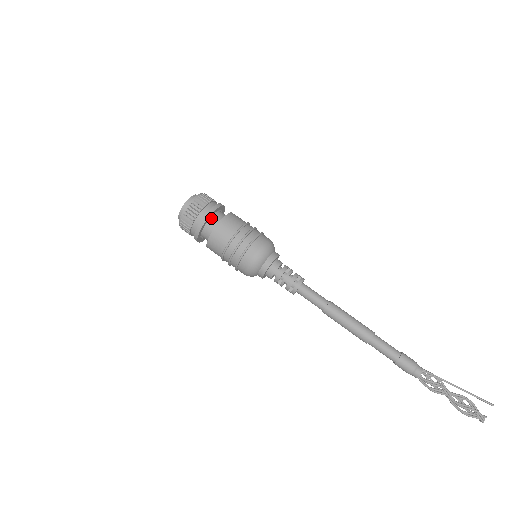
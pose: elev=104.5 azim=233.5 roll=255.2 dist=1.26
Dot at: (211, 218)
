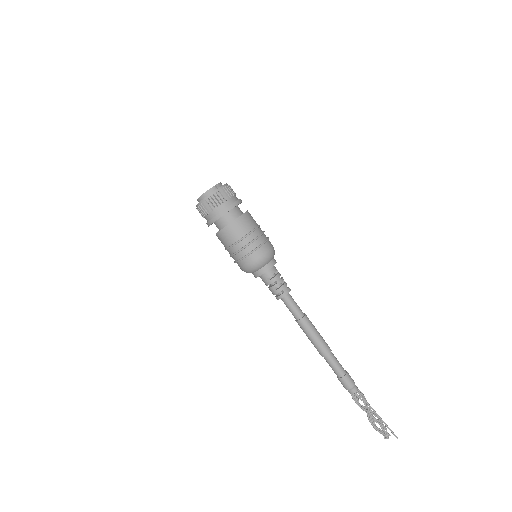
Dot at: (218, 220)
